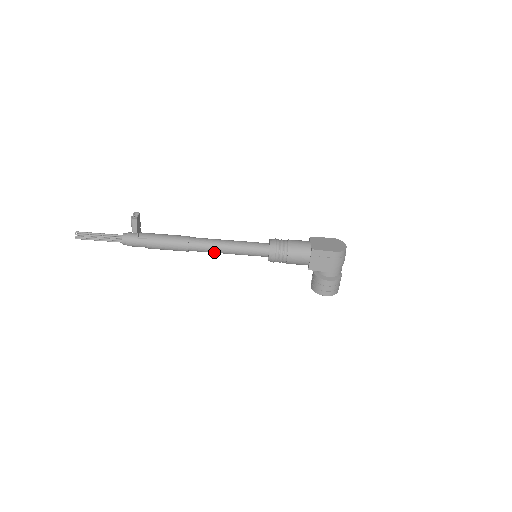
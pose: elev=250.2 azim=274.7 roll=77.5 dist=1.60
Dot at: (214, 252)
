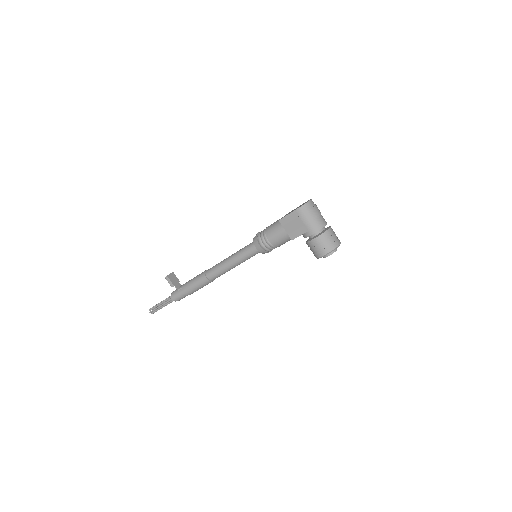
Dot at: (225, 271)
